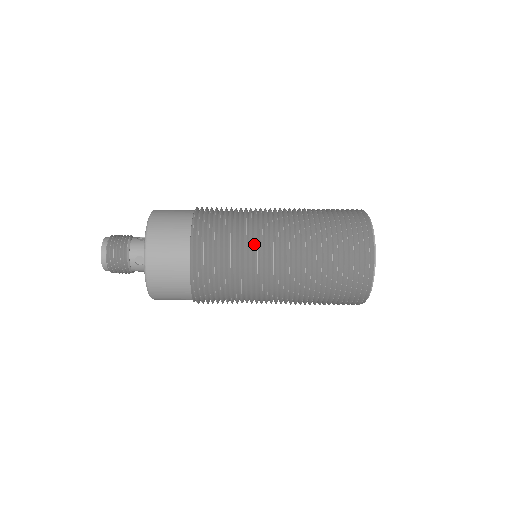
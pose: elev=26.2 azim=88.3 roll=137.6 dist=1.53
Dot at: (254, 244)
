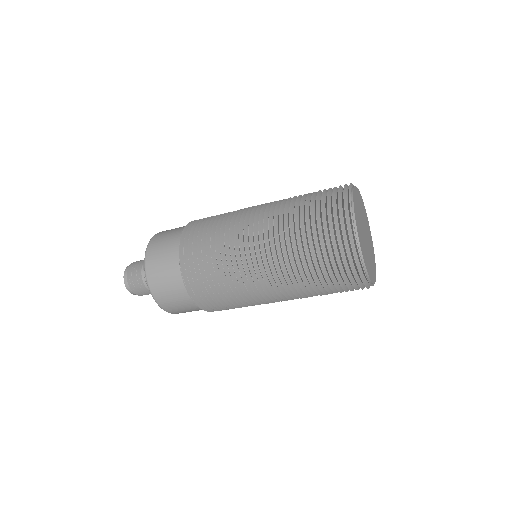
Dot at: (234, 254)
